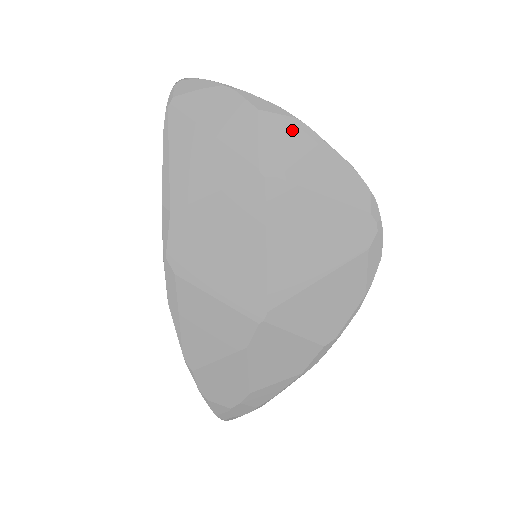
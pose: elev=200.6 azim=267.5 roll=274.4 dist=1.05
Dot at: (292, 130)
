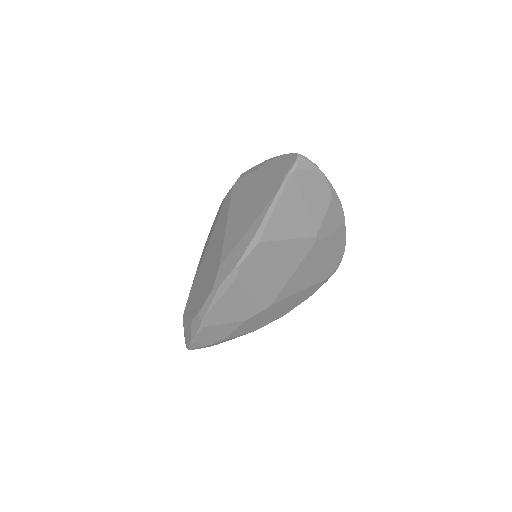
Dot at: (338, 214)
